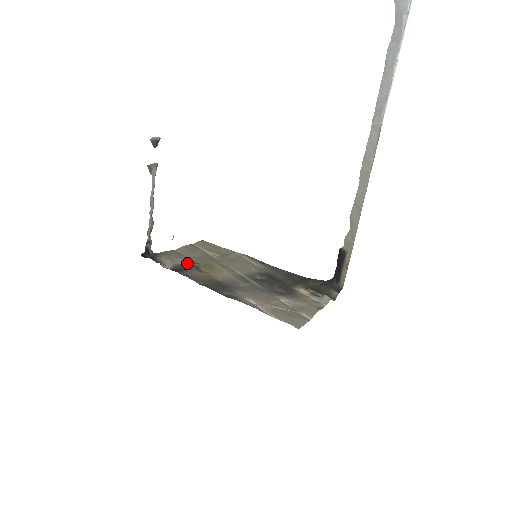
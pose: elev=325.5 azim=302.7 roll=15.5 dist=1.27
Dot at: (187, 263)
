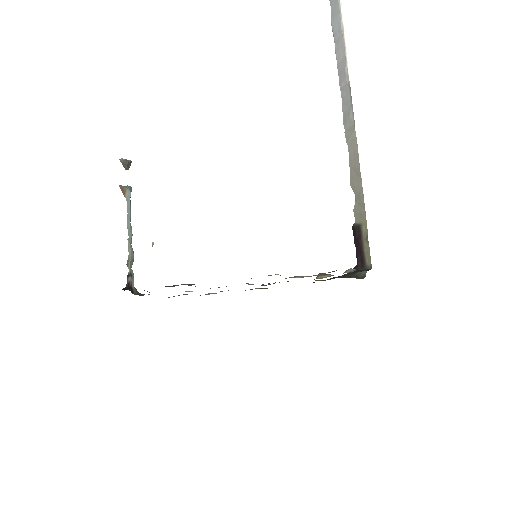
Dot at: occluded
